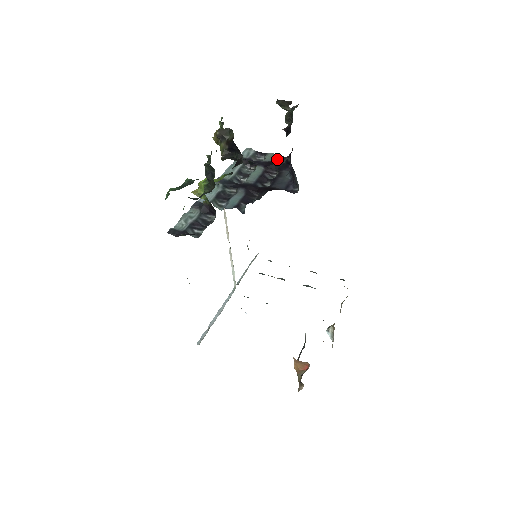
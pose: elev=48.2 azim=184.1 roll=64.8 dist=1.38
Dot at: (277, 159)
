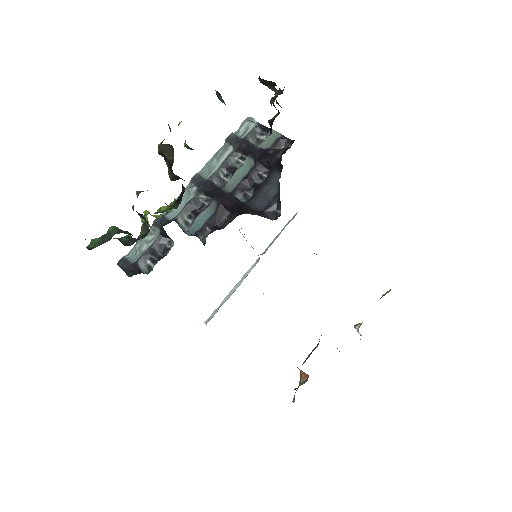
Dot at: (278, 144)
